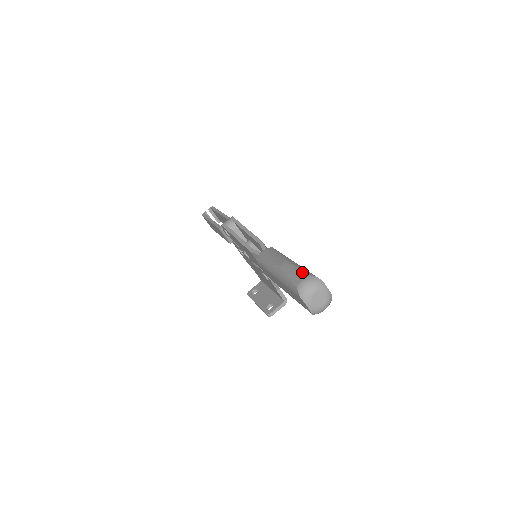
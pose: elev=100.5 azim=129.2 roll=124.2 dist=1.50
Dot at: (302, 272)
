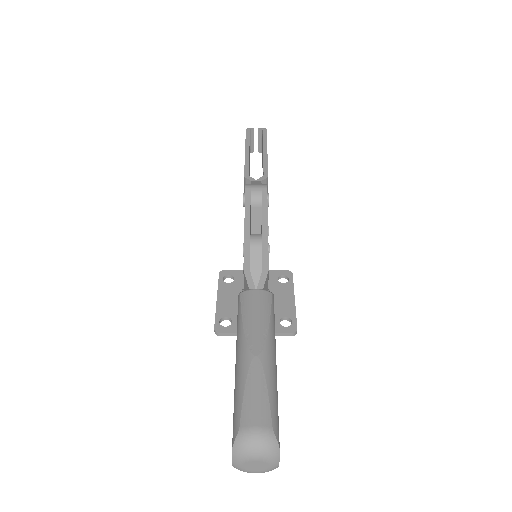
Dot at: (266, 409)
